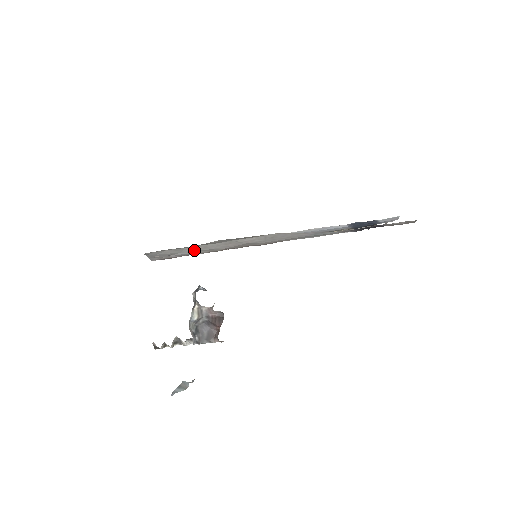
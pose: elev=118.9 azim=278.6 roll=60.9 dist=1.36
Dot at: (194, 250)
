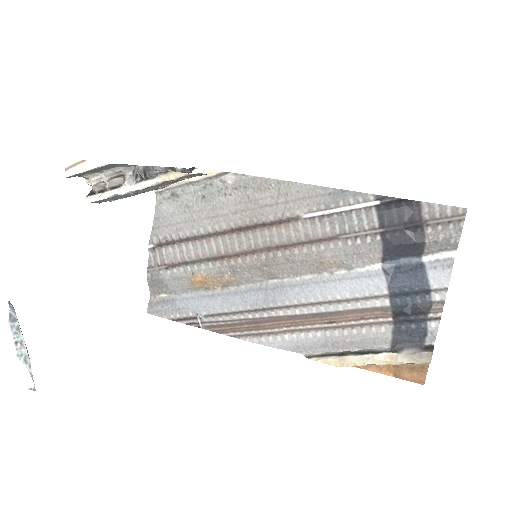
Dot at: (201, 215)
